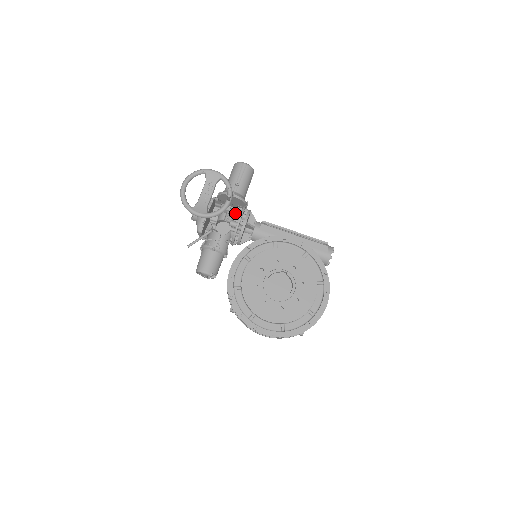
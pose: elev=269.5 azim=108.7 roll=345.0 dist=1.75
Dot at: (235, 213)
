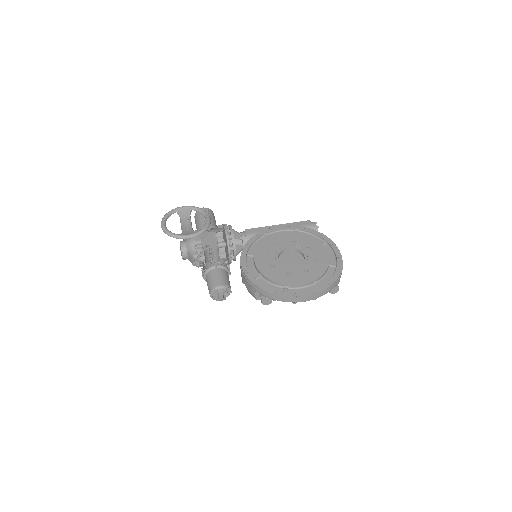
Dot at: occluded
